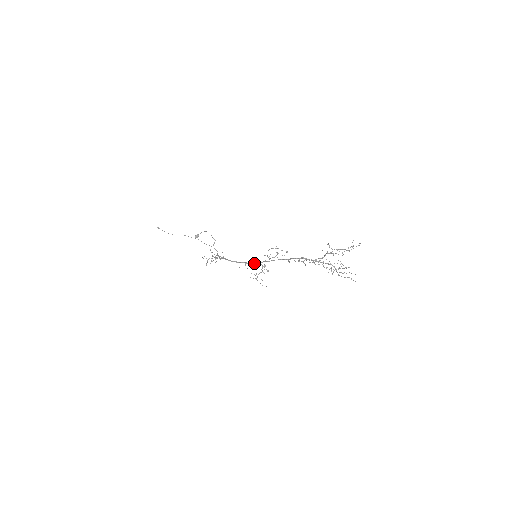
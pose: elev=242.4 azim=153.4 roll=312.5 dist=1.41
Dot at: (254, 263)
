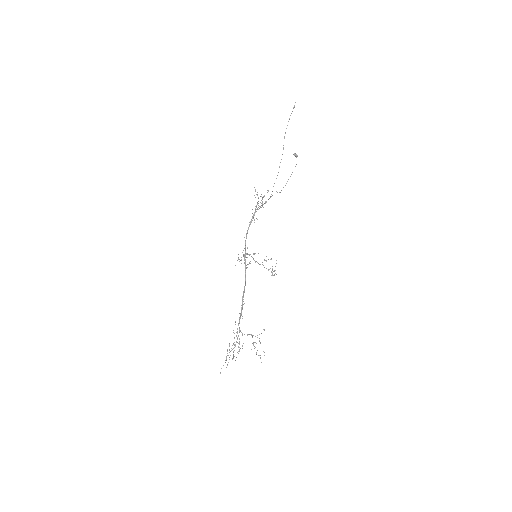
Dot at: (245, 260)
